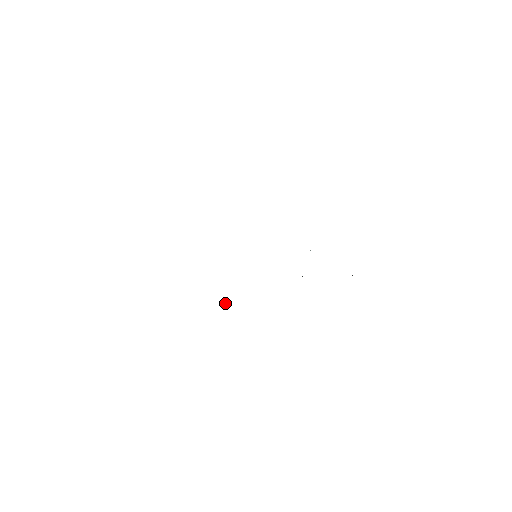
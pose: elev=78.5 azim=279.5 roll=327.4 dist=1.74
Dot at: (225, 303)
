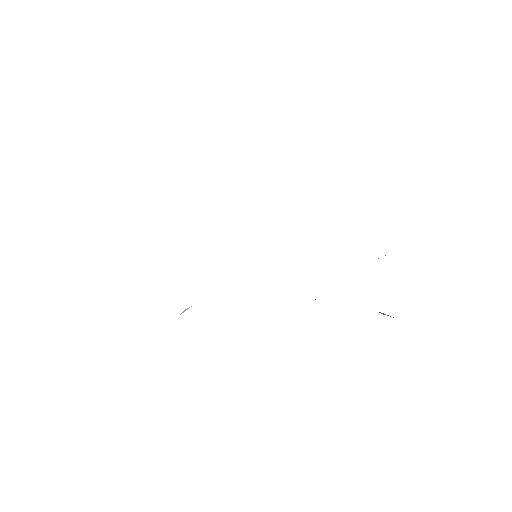
Dot at: (183, 311)
